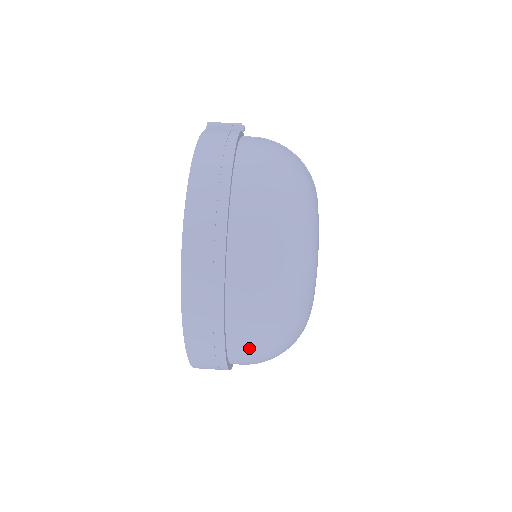
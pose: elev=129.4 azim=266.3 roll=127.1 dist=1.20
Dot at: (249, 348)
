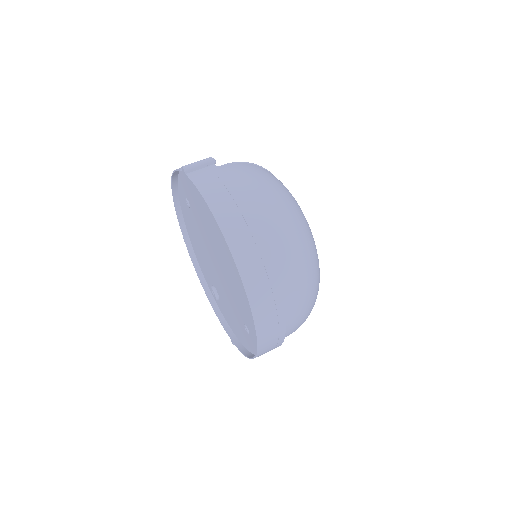
Dot at: (295, 329)
